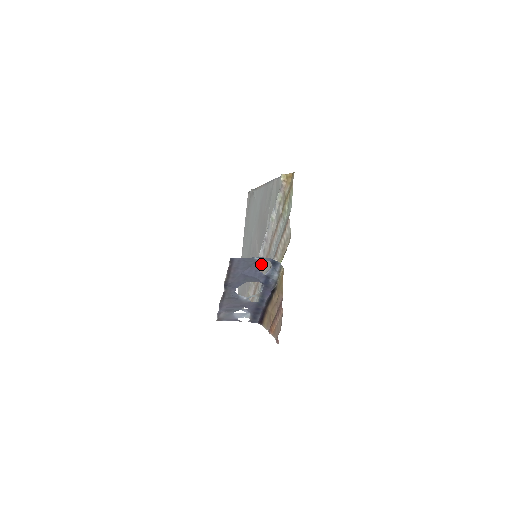
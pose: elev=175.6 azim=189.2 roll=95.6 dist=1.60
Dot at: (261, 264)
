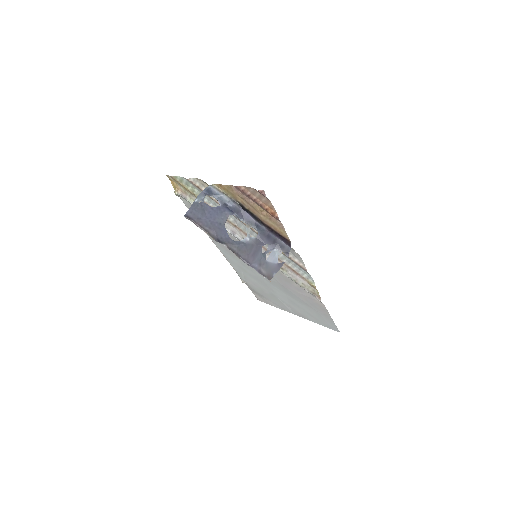
Dot at: occluded
